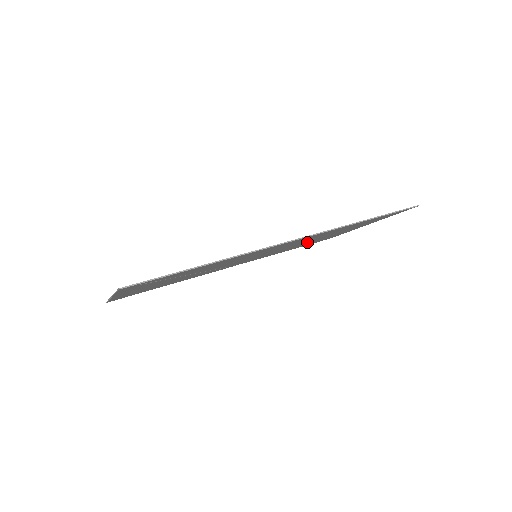
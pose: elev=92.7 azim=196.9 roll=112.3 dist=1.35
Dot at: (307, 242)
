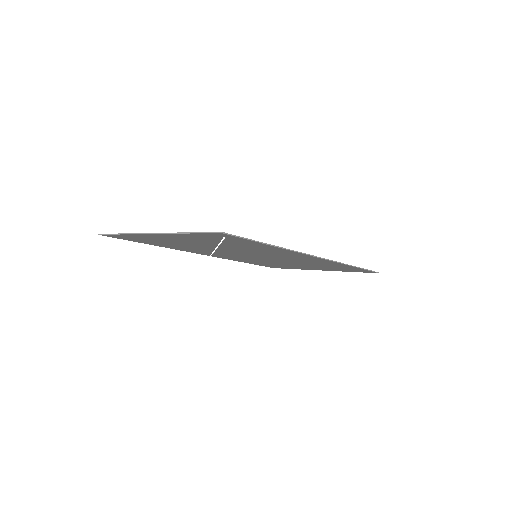
Dot at: (282, 263)
